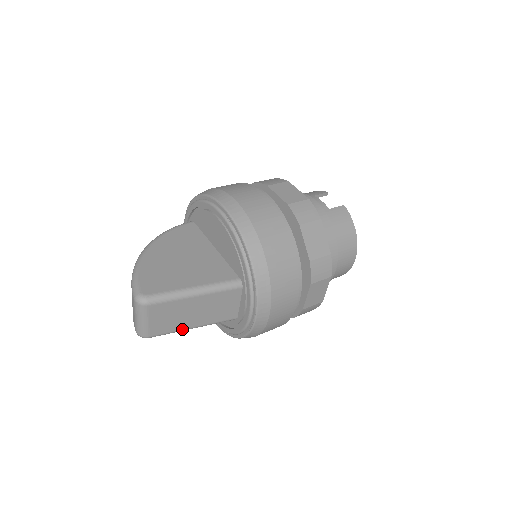
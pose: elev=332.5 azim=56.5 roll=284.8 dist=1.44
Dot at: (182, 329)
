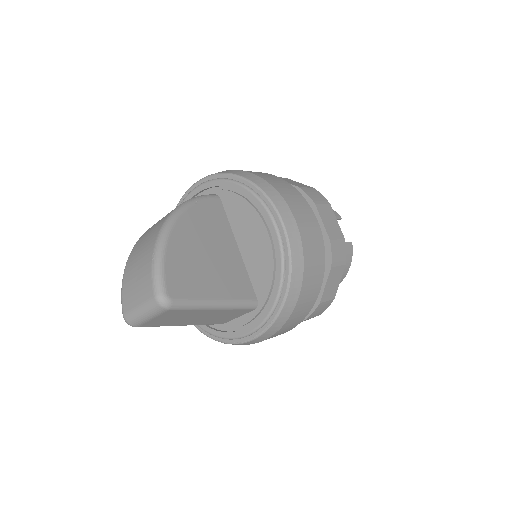
Dot at: (172, 325)
